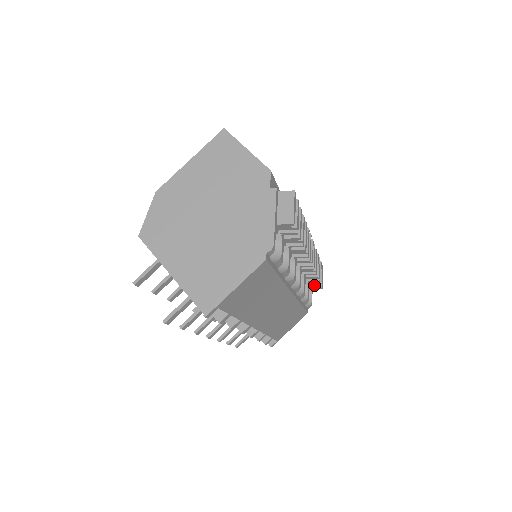
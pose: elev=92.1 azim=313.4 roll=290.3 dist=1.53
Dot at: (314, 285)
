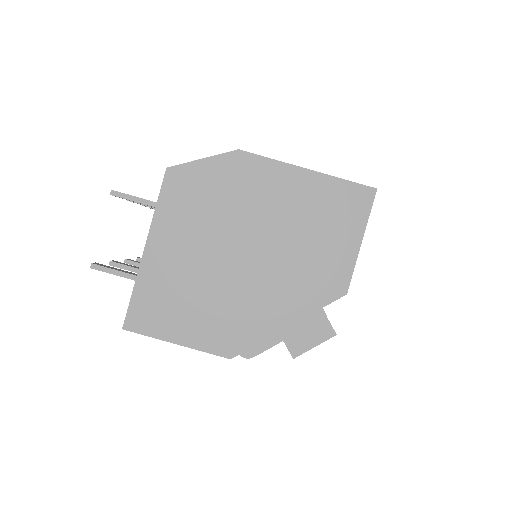
Dot at: occluded
